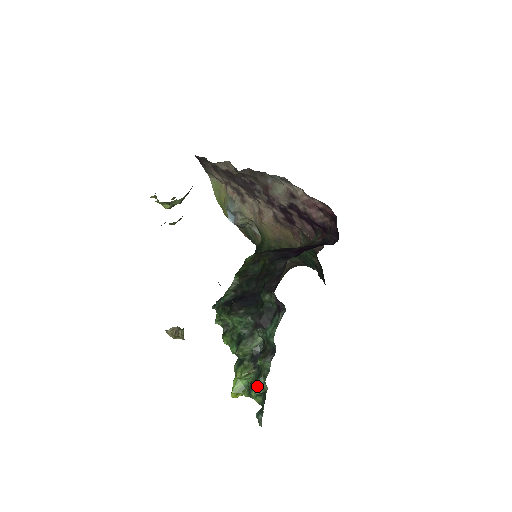
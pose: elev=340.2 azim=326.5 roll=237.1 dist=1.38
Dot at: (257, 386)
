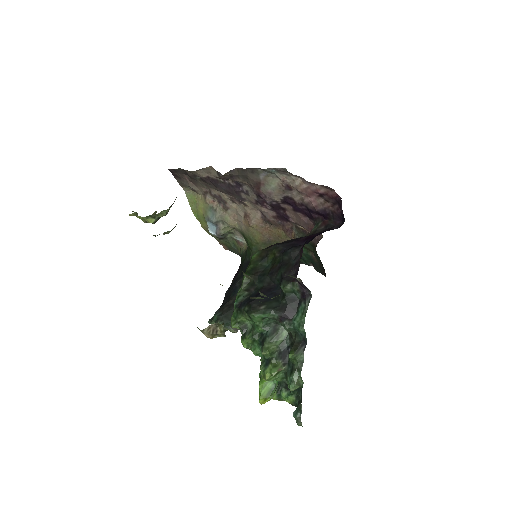
Dot at: (292, 382)
